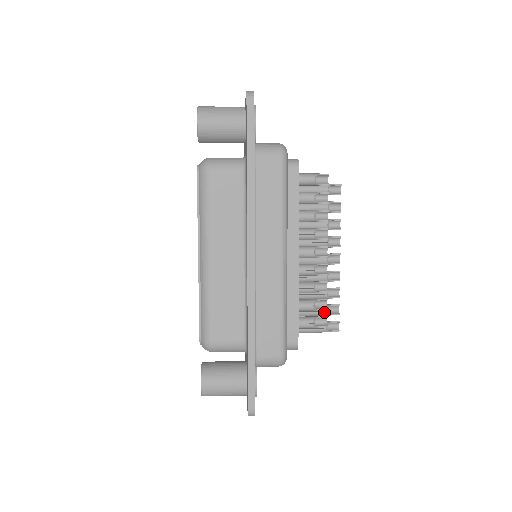
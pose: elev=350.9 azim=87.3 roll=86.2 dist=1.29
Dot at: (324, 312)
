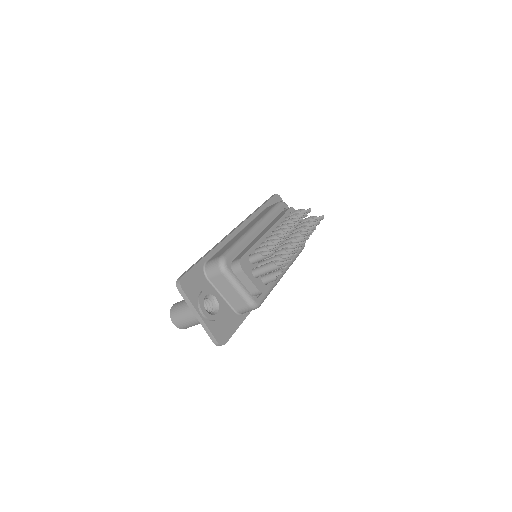
Dot at: (277, 255)
